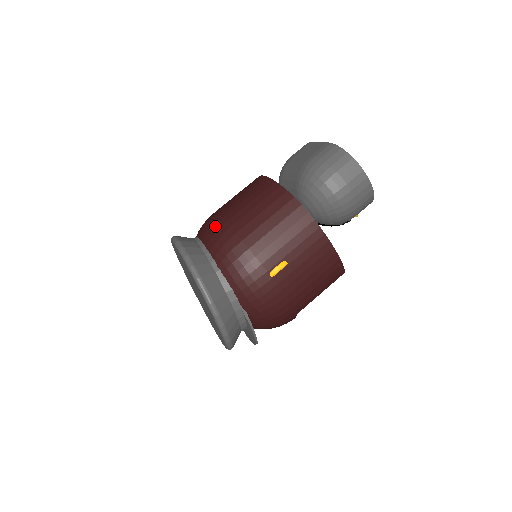
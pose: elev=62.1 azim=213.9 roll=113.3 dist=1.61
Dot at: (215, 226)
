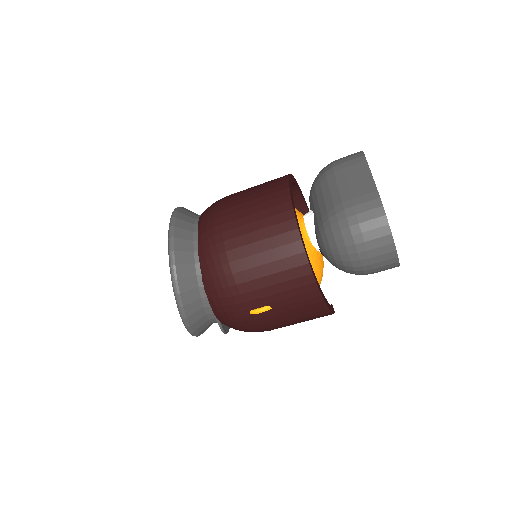
Dot at: (214, 237)
